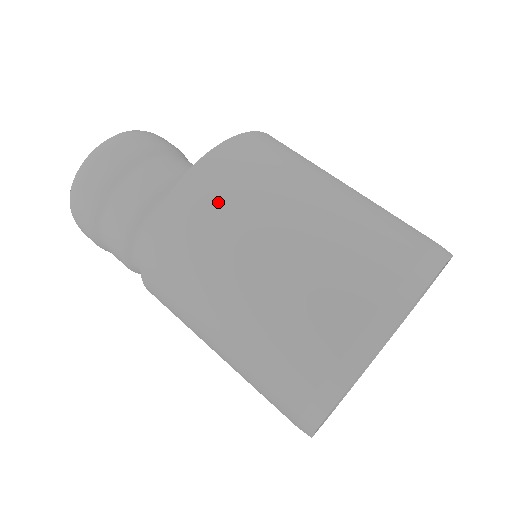
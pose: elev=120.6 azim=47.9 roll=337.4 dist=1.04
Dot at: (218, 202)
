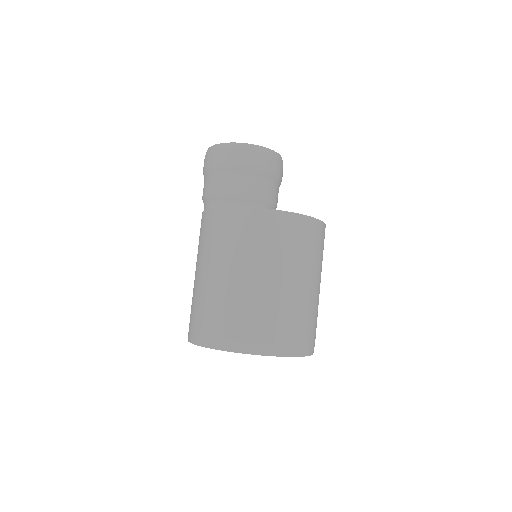
Dot at: (244, 235)
